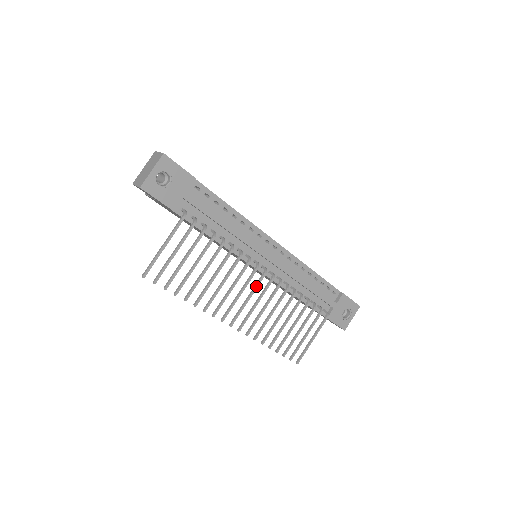
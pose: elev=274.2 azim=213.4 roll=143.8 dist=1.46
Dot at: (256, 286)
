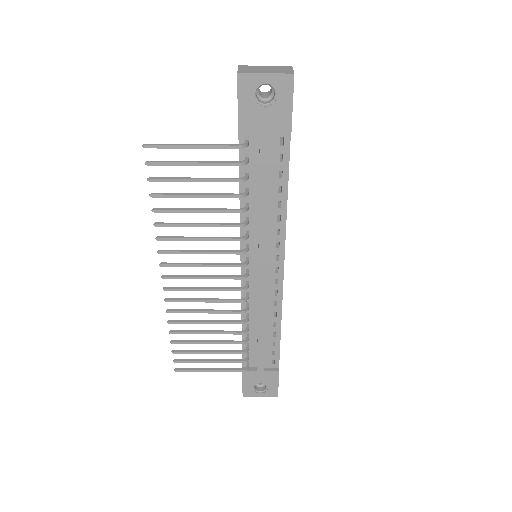
Dot at: (222, 277)
